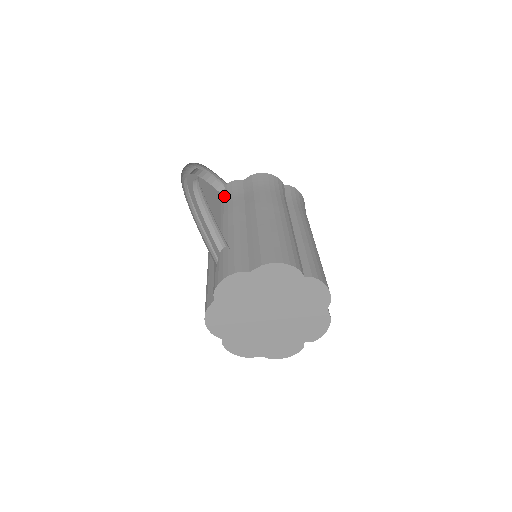
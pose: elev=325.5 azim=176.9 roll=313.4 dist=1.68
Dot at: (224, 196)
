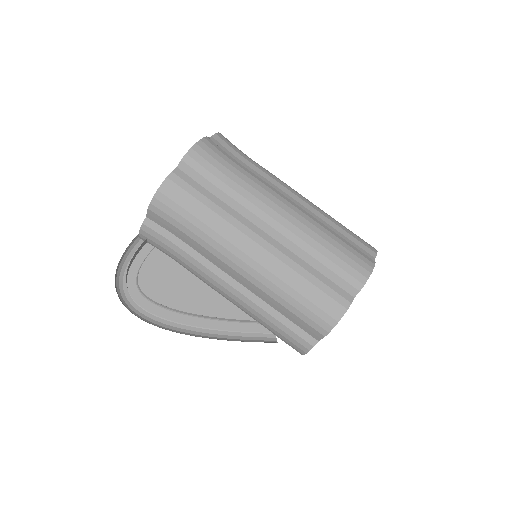
Dot at: (161, 250)
